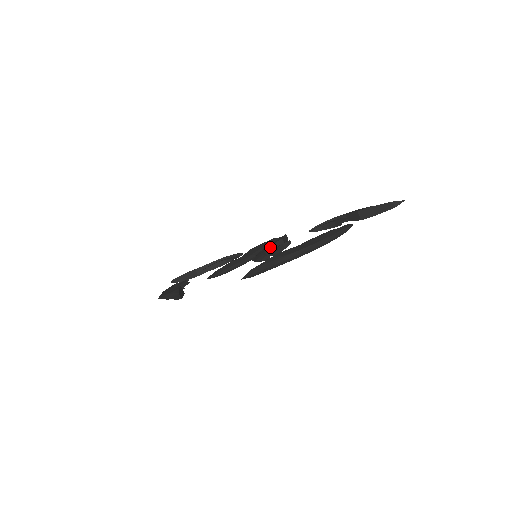
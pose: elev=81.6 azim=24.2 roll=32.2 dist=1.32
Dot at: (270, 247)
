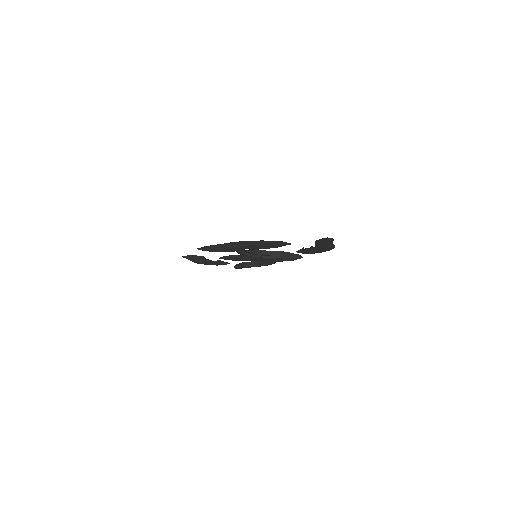
Dot at: occluded
